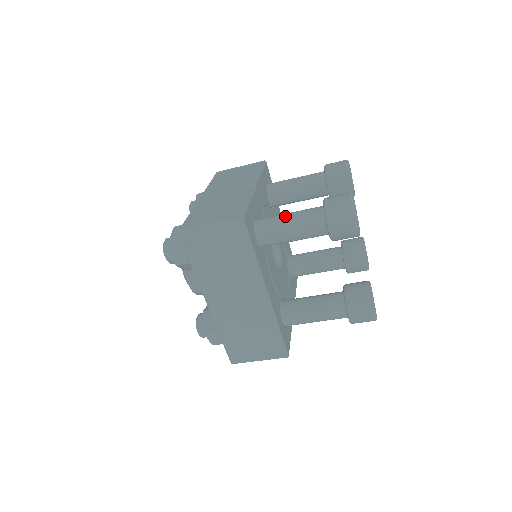
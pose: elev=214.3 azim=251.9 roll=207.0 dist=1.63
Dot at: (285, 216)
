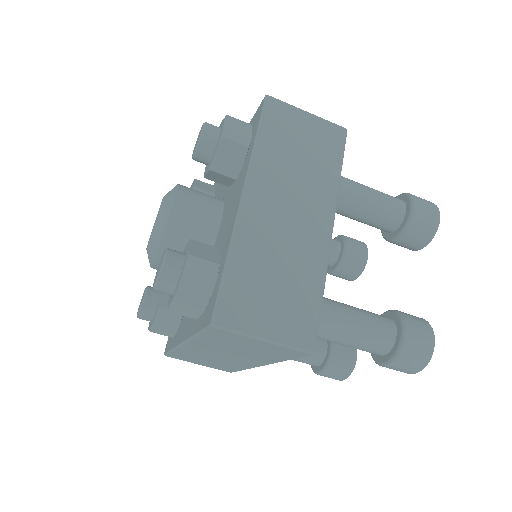
Dot at: occluded
